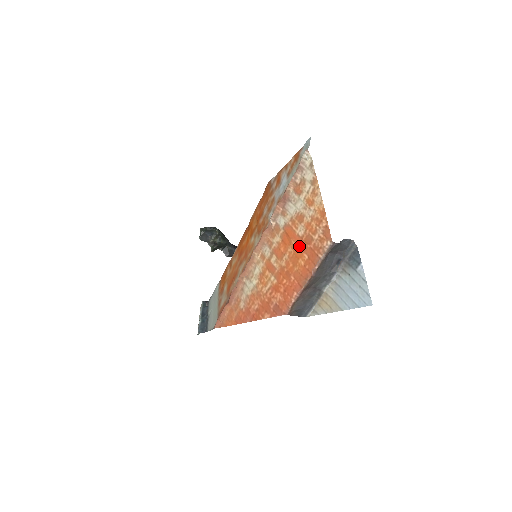
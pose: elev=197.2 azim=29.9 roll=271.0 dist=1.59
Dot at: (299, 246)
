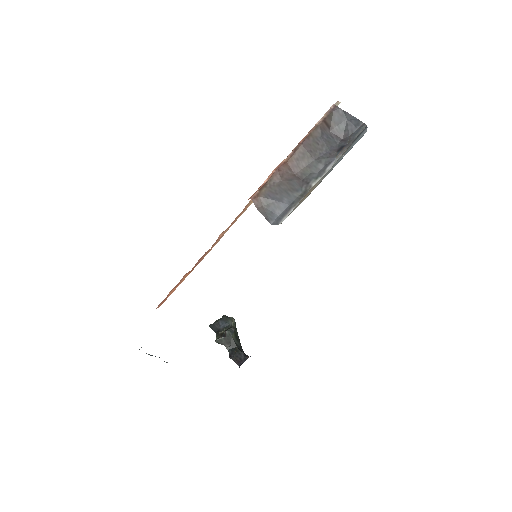
Dot at: occluded
